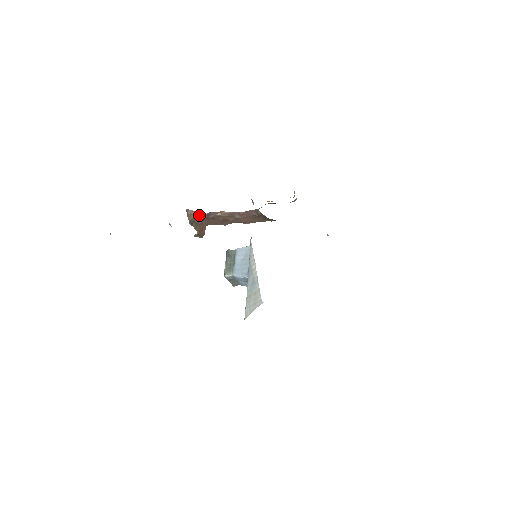
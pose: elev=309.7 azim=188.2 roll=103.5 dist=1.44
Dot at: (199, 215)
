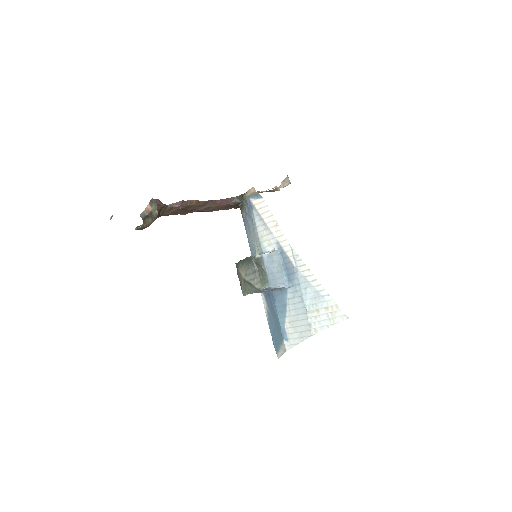
Dot at: (163, 205)
